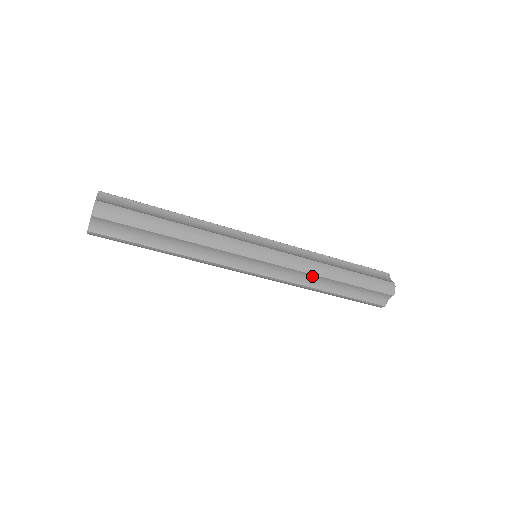
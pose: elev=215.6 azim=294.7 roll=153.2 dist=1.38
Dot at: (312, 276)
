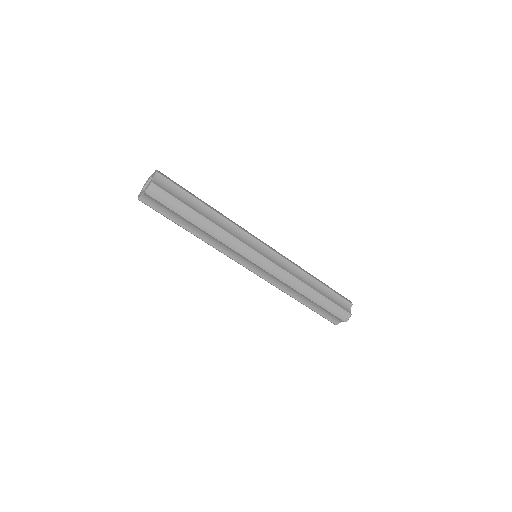
Dot at: (290, 287)
